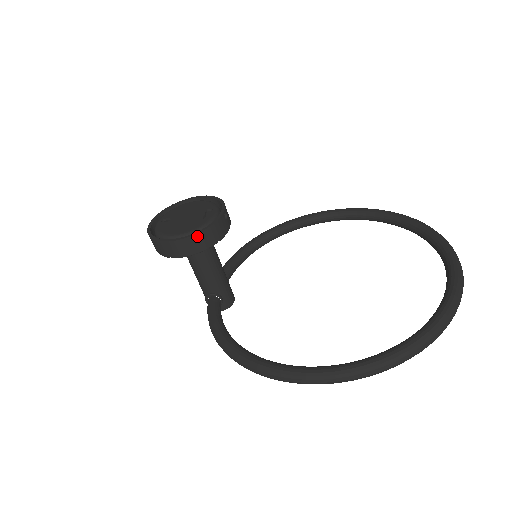
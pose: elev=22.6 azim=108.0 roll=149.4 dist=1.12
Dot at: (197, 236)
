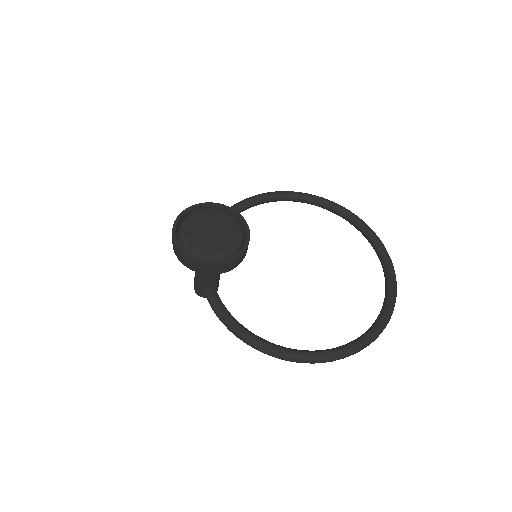
Dot at: (238, 258)
